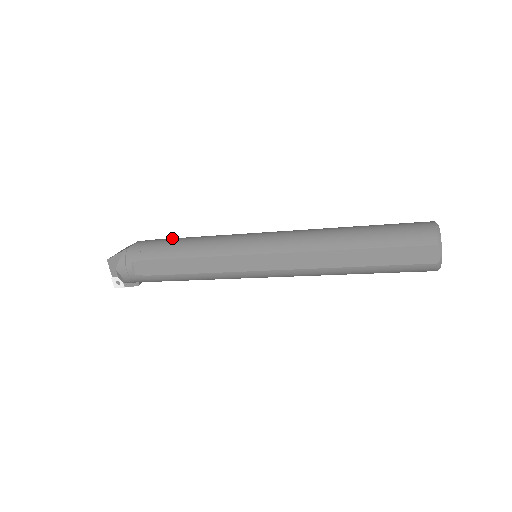
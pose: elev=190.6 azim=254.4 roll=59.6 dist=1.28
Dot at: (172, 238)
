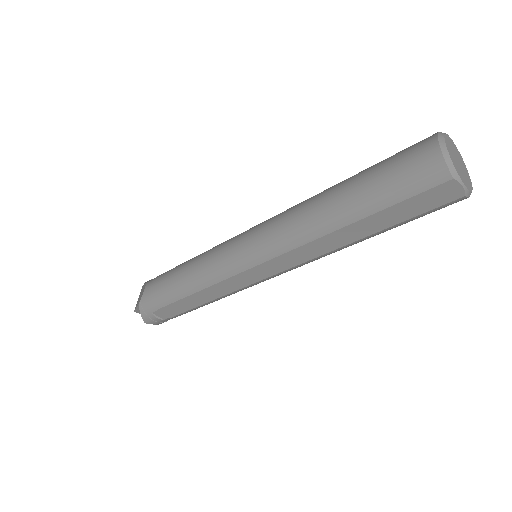
Dot at: (170, 272)
